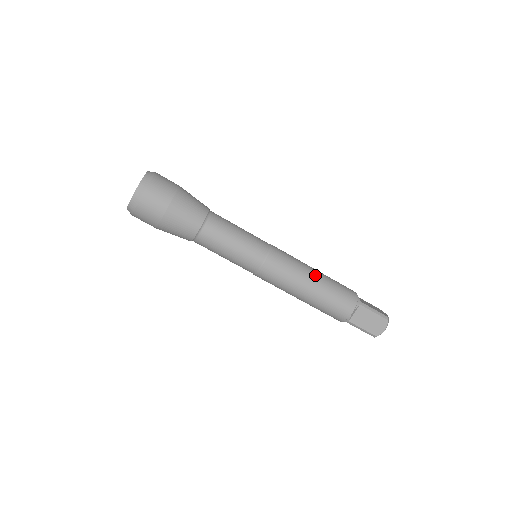
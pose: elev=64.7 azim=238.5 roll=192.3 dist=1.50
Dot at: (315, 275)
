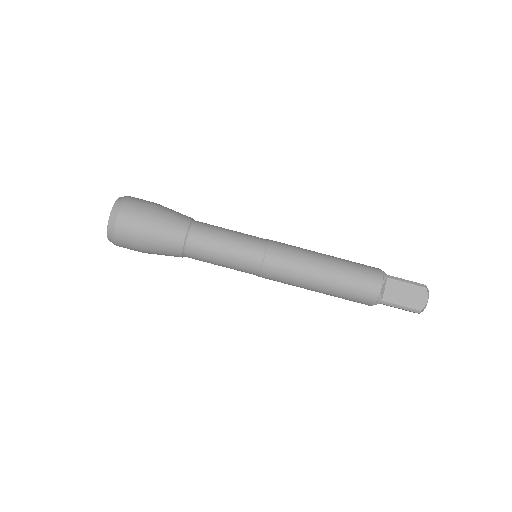
Dot at: (325, 257)
